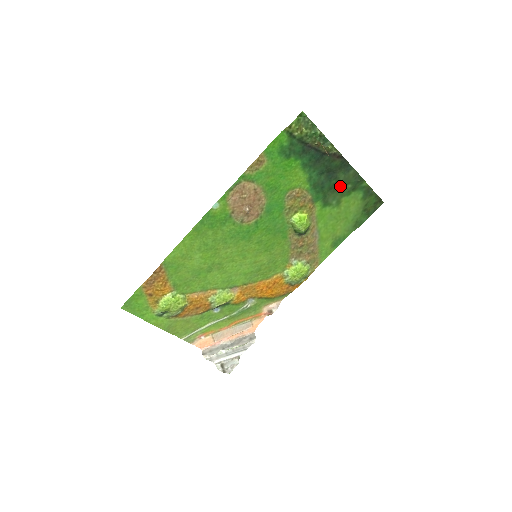
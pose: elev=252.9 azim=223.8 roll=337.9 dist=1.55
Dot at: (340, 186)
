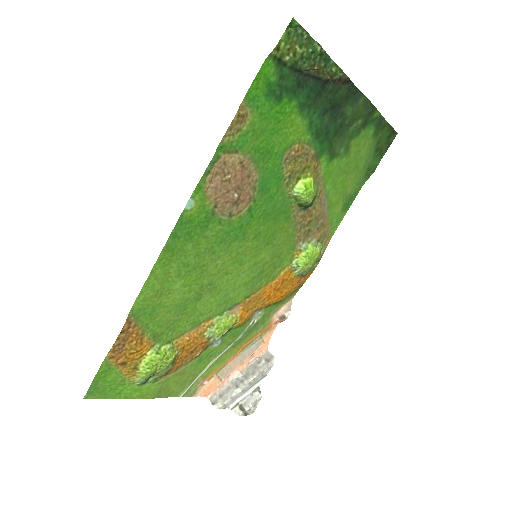
Dot at: (348, 125)
